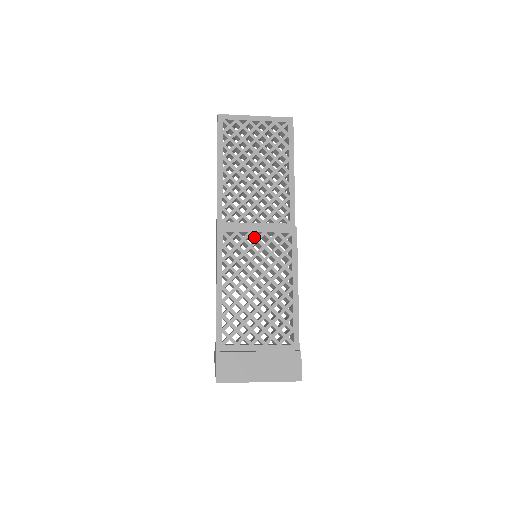
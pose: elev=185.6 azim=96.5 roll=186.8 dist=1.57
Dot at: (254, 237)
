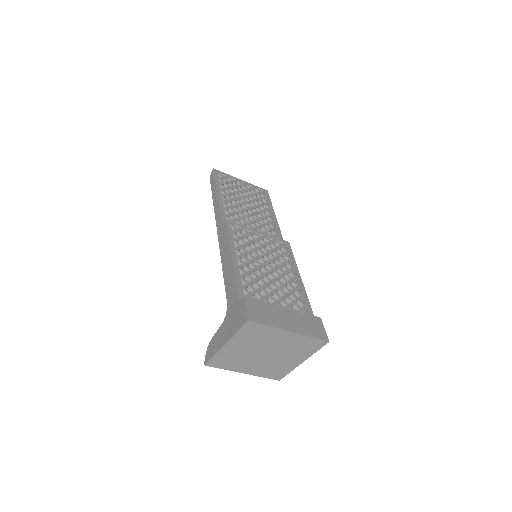
Dot at: (257, 236)
